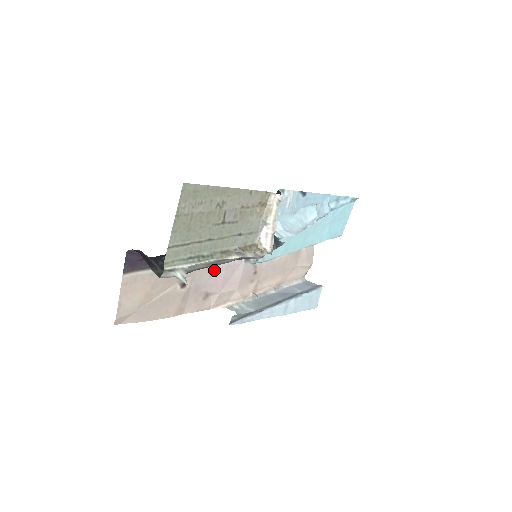
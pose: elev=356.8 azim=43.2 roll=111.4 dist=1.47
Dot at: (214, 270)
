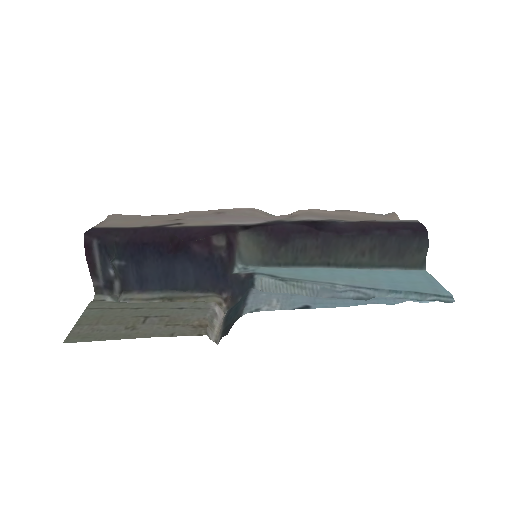
Dot at: (220, 220)
